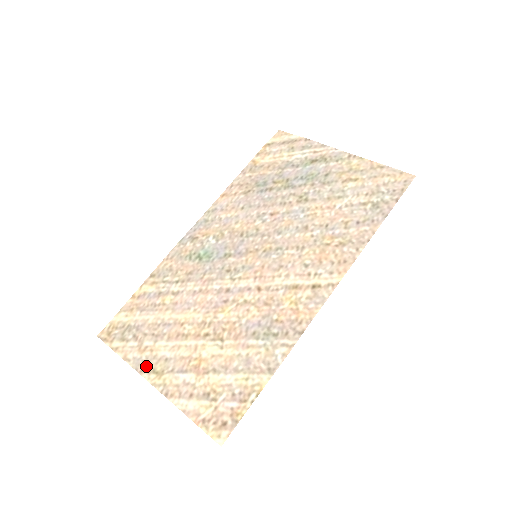
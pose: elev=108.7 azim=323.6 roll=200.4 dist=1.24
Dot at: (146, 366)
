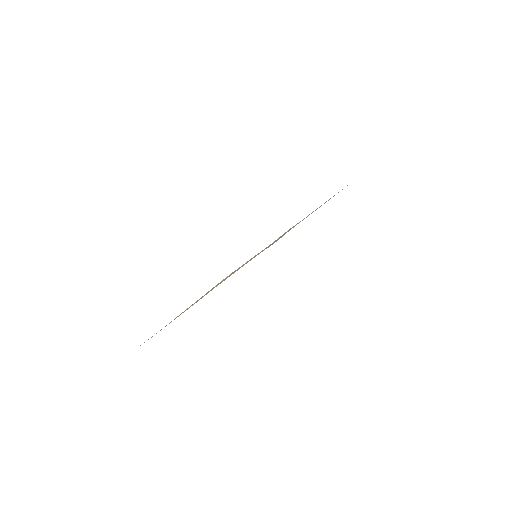
Dot at: occluded
